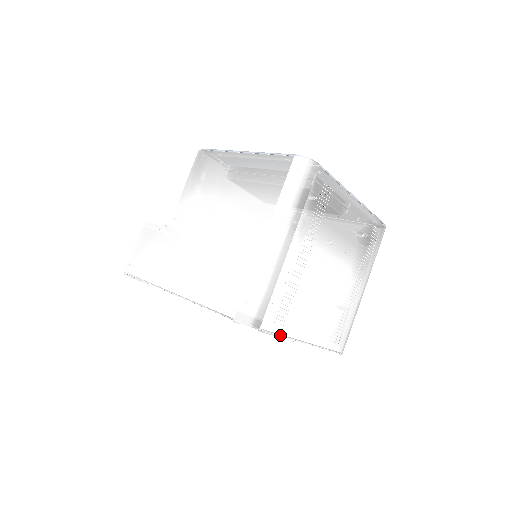
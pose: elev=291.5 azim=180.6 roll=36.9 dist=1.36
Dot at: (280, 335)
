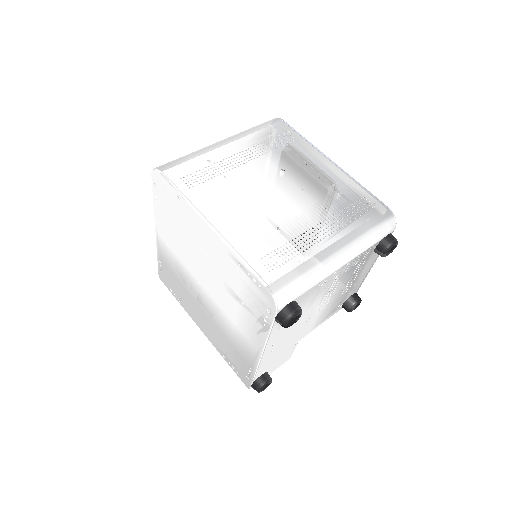
Dot at: (182, 194)
